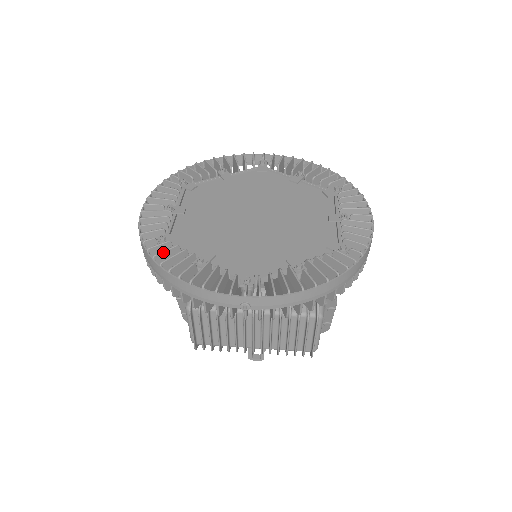
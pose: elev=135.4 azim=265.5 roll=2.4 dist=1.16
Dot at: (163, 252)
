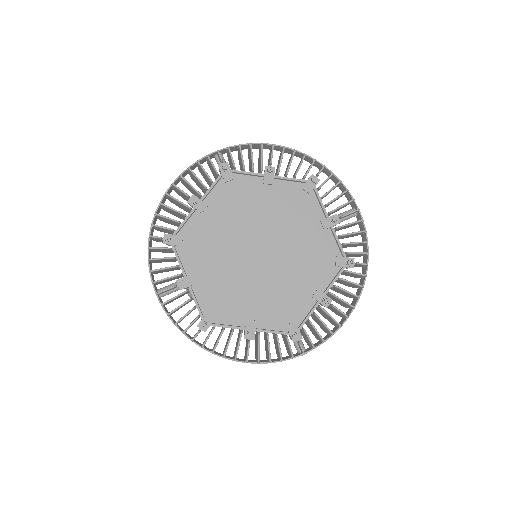
Dot at: (217, 344)
